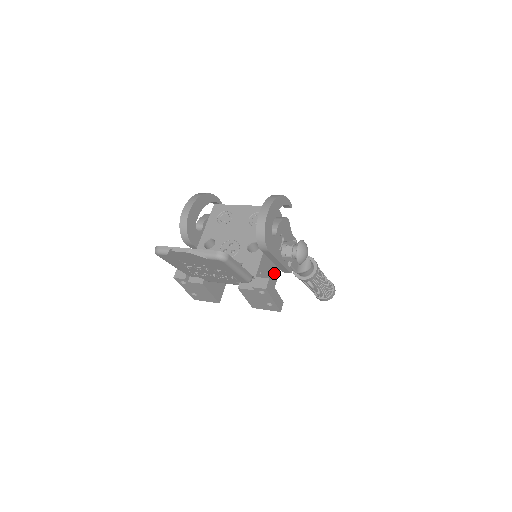
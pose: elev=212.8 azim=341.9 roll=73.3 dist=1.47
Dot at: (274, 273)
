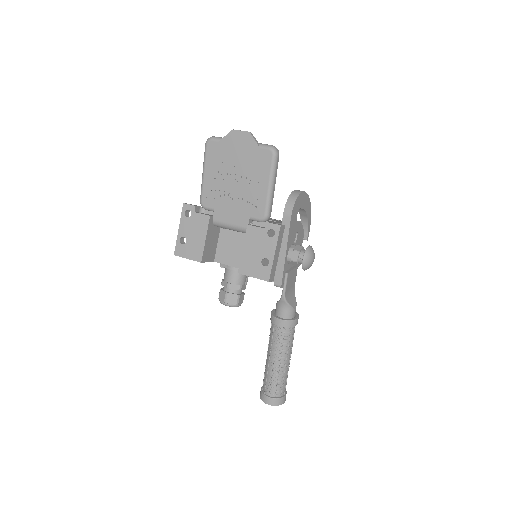
Dot at: occluded
